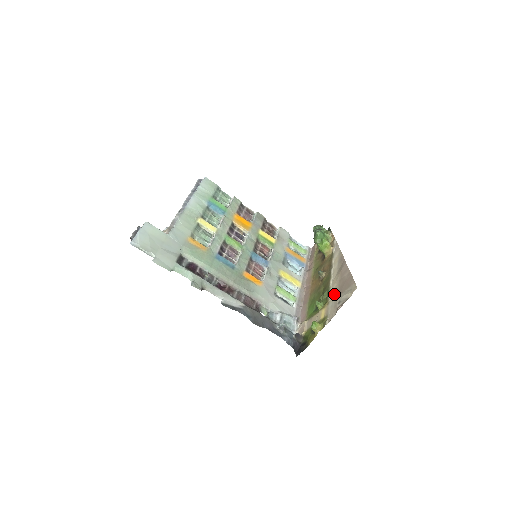
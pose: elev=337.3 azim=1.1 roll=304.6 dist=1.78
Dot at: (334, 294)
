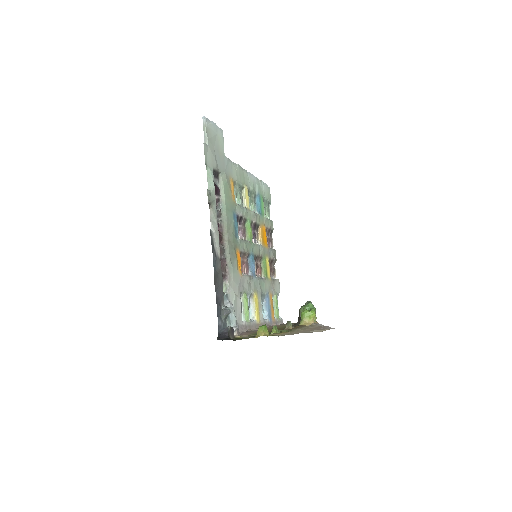
Dot at: (299, 331)
